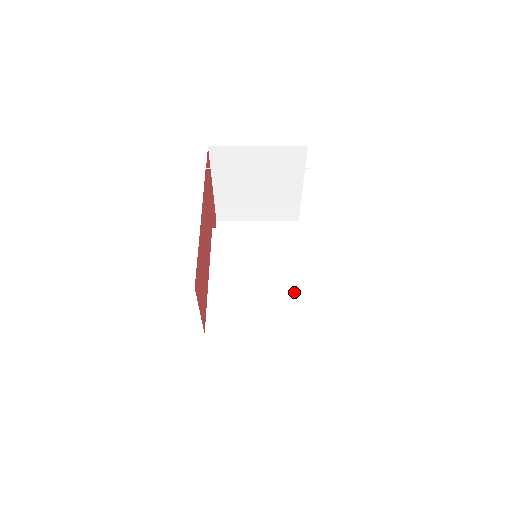
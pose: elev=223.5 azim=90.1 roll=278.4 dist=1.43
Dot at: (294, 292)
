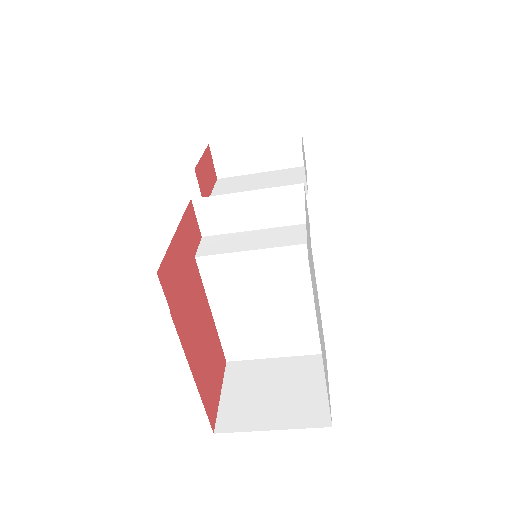
Dot at: (306, 320)
